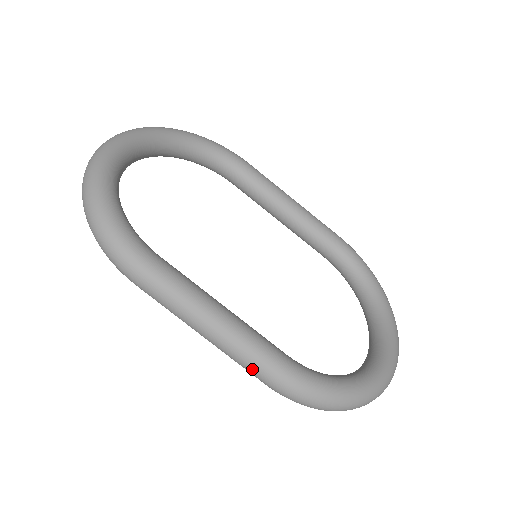
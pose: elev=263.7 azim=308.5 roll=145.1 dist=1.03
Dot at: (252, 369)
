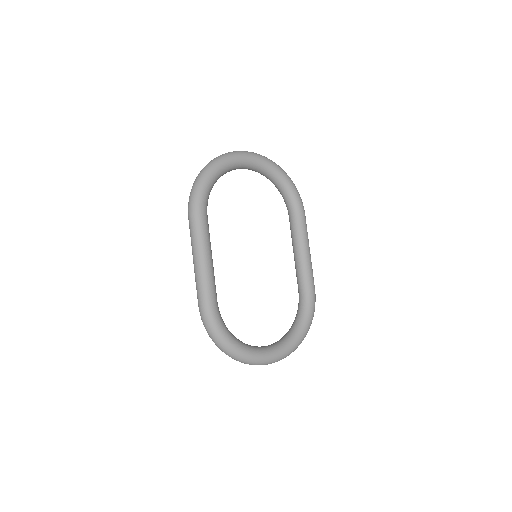
Dot at: (198, 292)
